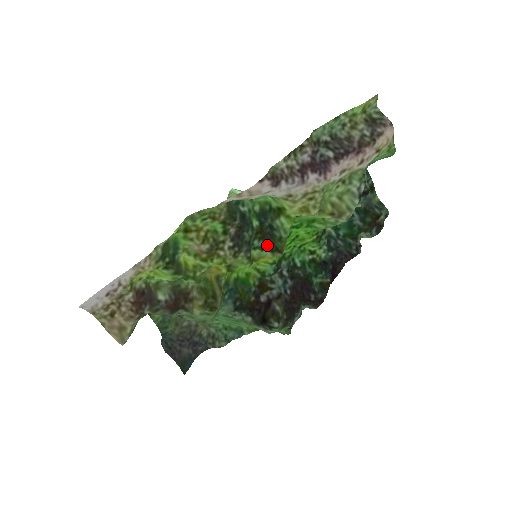
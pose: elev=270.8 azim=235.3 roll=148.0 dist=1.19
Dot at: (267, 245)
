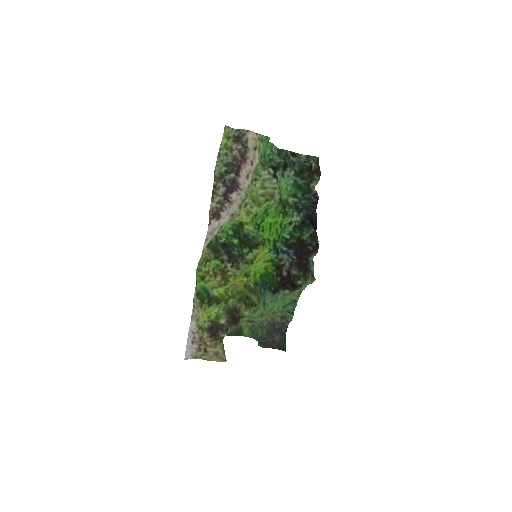
Dot at: (251, 247)
